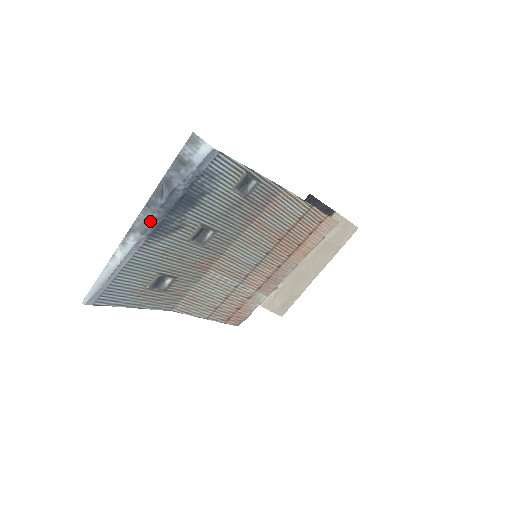
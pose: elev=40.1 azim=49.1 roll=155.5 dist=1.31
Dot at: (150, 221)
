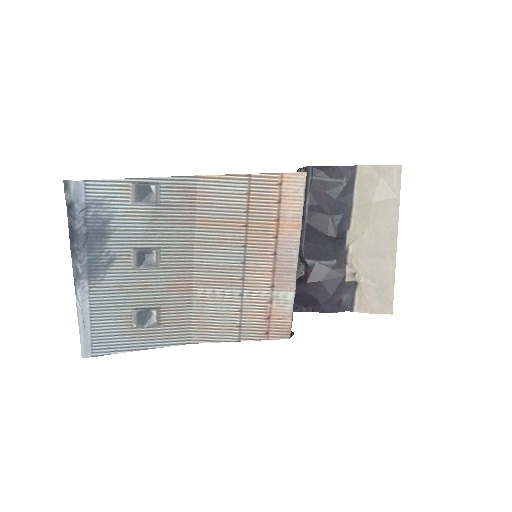
Dot at: (78, 266)
